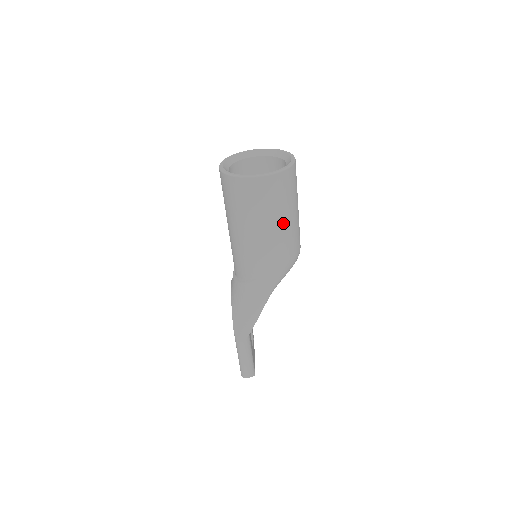
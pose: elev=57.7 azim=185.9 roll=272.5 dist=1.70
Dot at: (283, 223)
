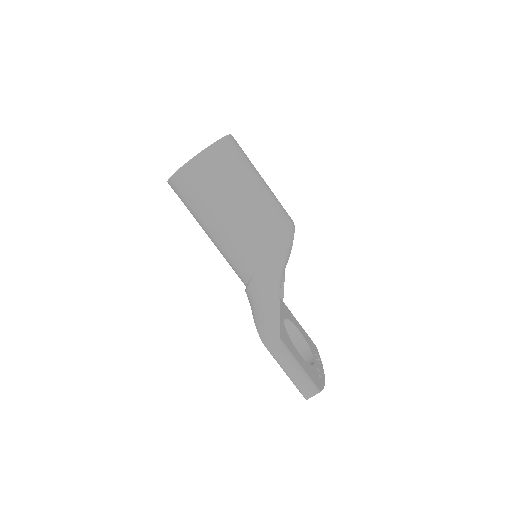
Dot at: (245, 197)
